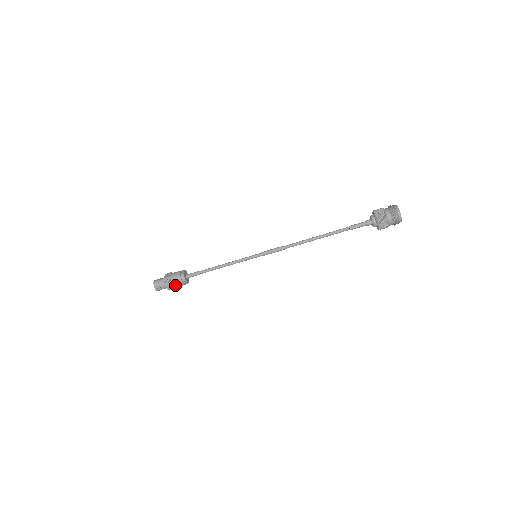
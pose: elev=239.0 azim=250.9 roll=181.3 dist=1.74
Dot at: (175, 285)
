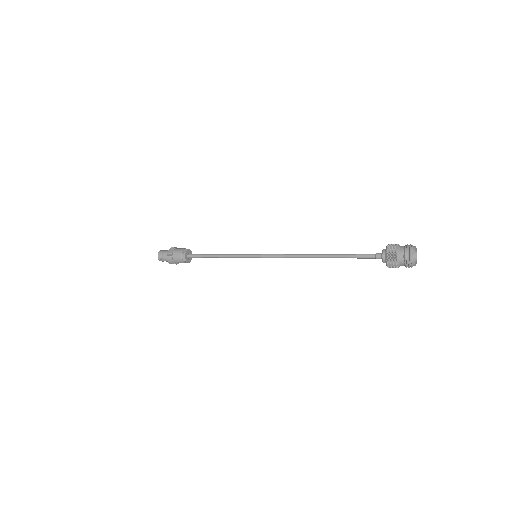
Dot at: (176, 262)
